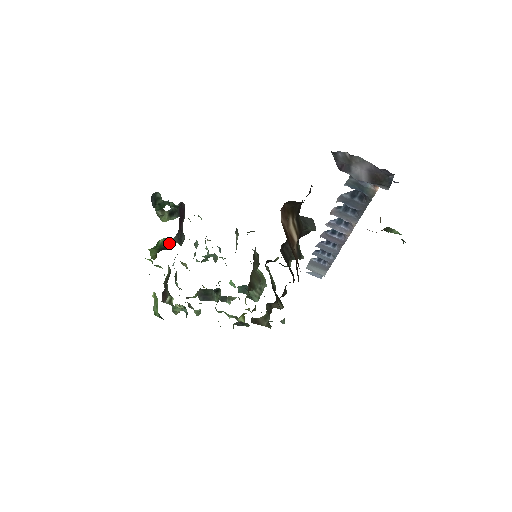
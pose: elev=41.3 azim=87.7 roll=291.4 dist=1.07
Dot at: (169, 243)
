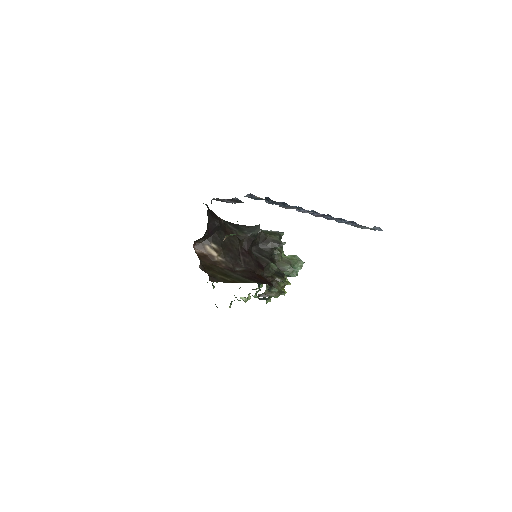
Dot at: occluded
